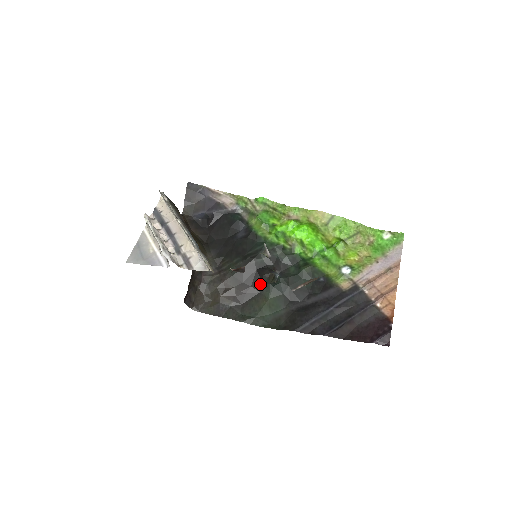
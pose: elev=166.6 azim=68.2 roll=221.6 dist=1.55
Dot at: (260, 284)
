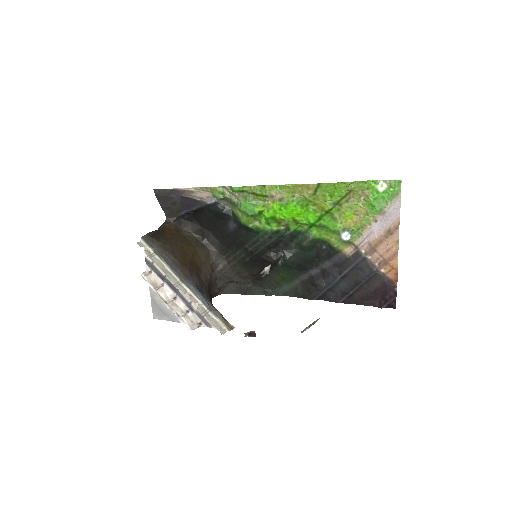
Dot at: occluded
